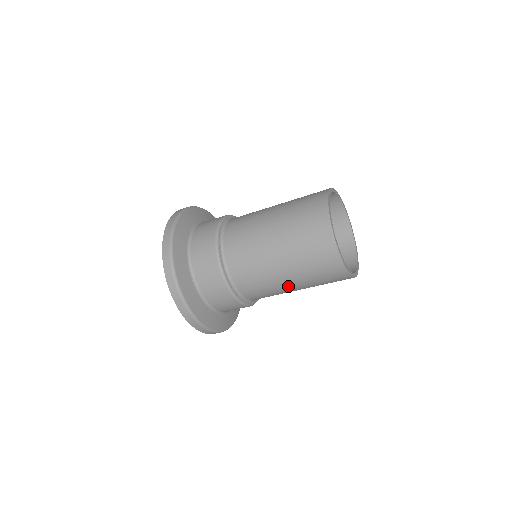
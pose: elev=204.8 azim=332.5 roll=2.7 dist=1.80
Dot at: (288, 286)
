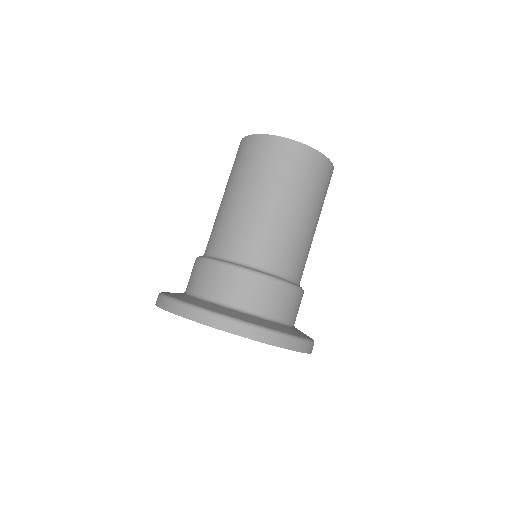
Dot at: (268, 208)
